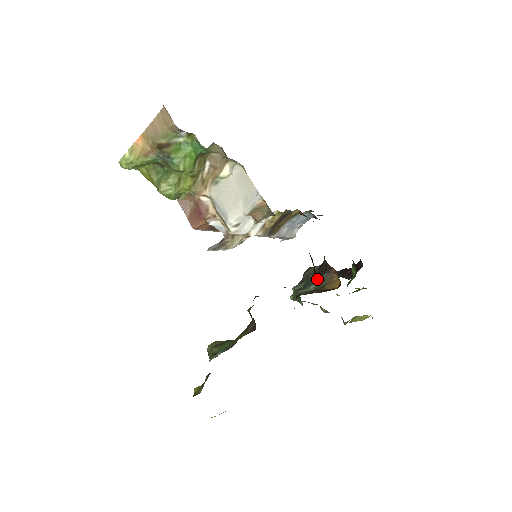
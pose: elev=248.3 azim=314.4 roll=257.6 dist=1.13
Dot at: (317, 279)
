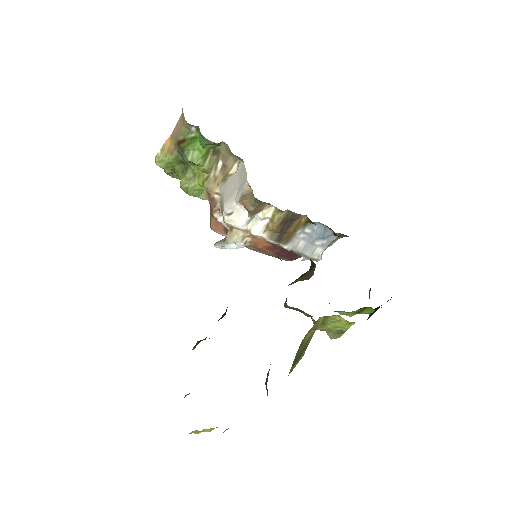
Dot at: (300, 276)
